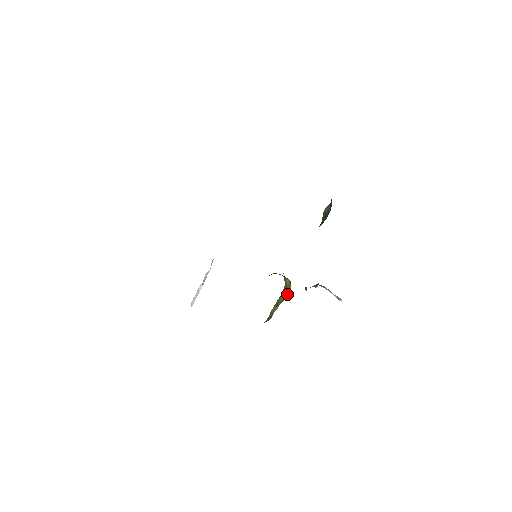
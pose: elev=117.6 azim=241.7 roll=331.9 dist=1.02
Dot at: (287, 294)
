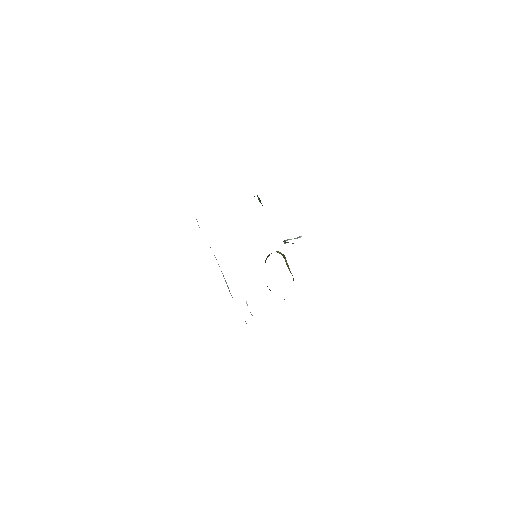
Dot at: (285, 258)
